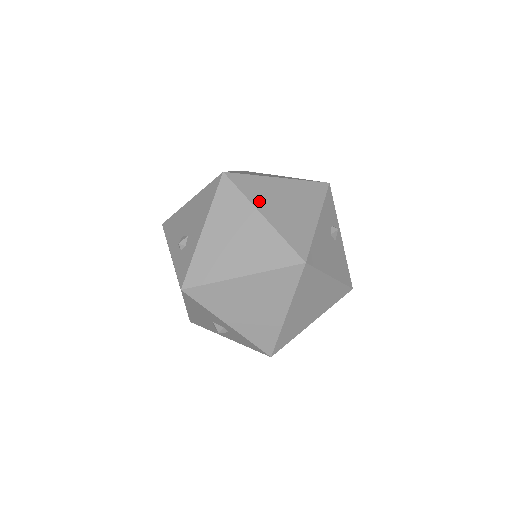
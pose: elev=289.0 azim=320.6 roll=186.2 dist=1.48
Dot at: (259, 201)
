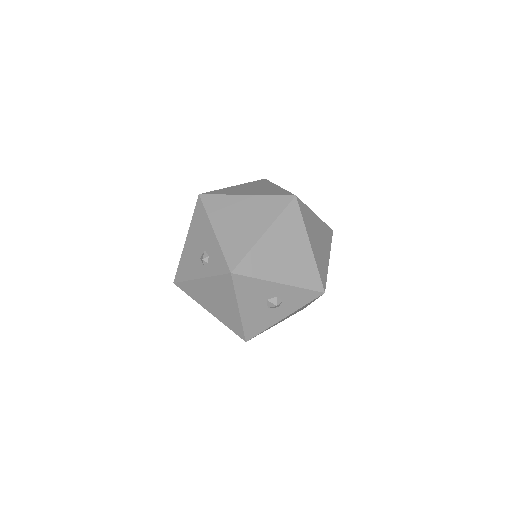
Dot at: (236, 193)
